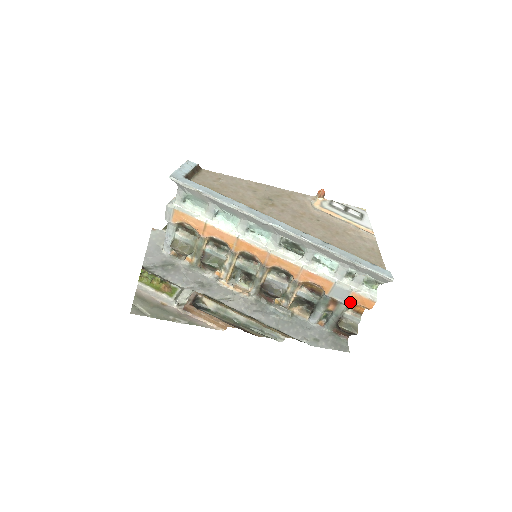
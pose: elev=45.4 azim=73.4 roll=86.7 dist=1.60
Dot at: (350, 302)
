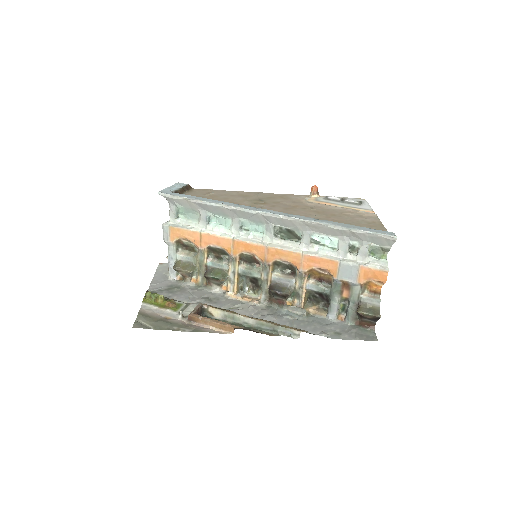
Dot at: (362, 280)
